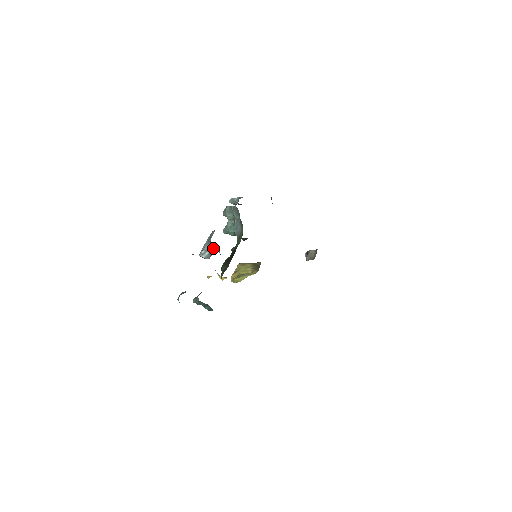
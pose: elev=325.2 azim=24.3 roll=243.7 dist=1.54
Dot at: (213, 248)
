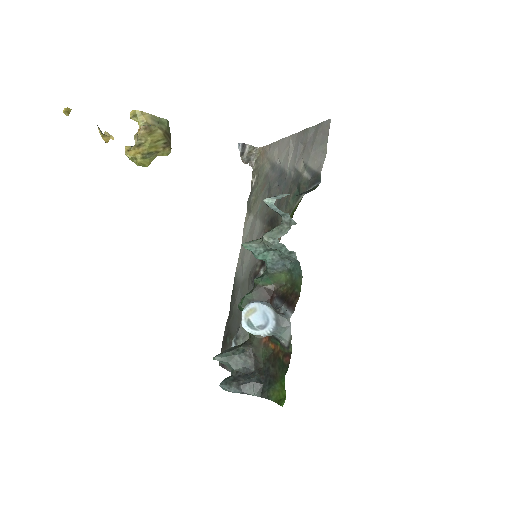
Dot at: occluded
